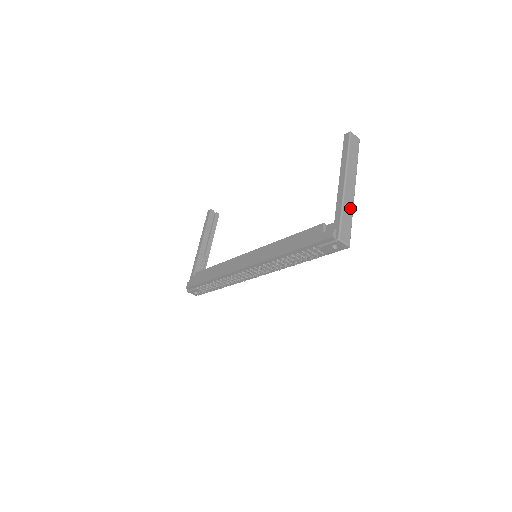
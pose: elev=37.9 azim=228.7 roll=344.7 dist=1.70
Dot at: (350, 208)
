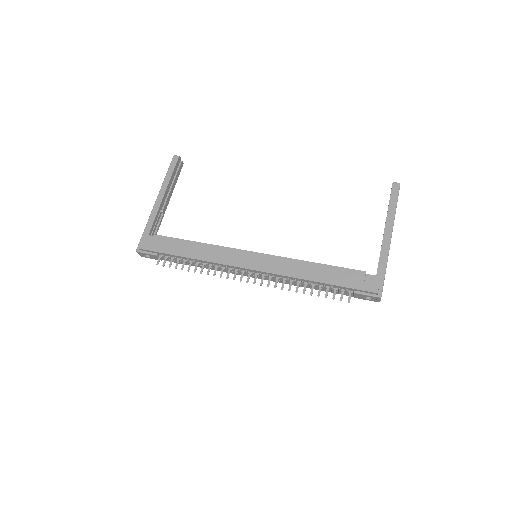
Dot at: occluded
